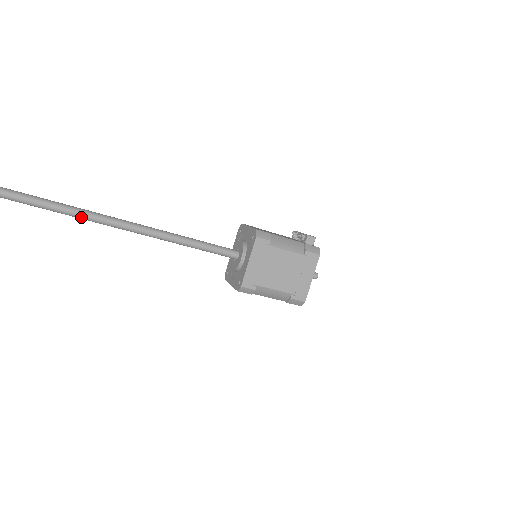
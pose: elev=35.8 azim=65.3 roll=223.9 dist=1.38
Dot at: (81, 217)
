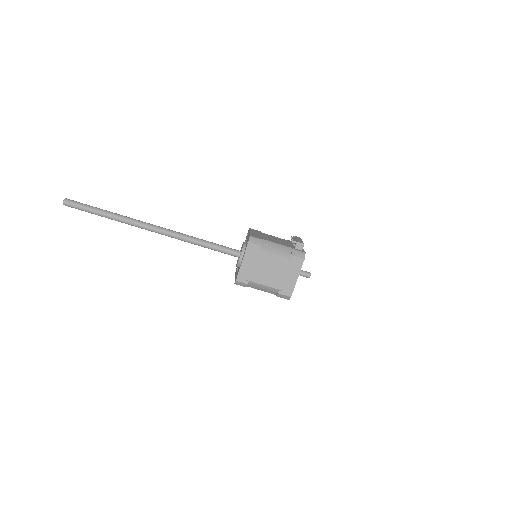
Dot at: (121, 221)
